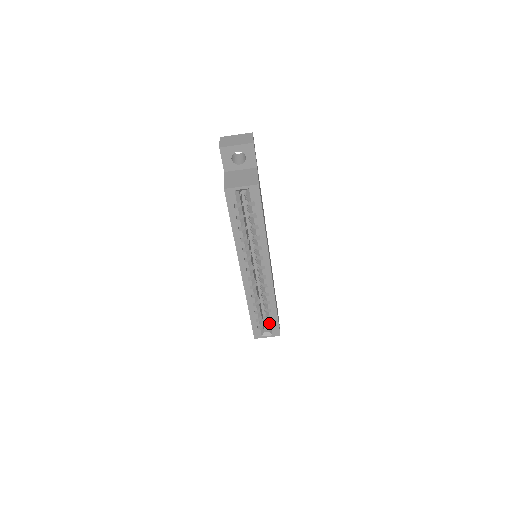
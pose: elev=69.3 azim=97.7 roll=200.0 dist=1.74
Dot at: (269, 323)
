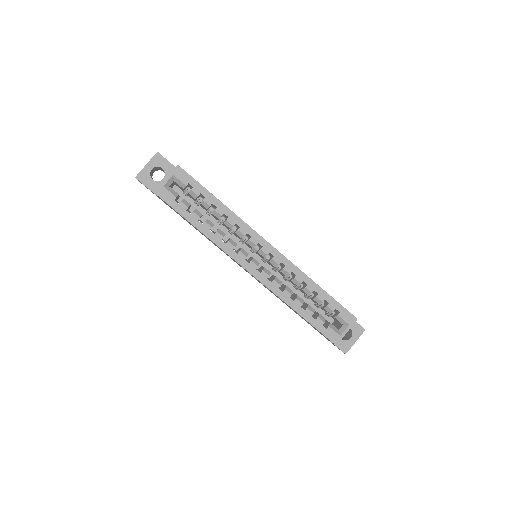
Dot at: (331, 312)
